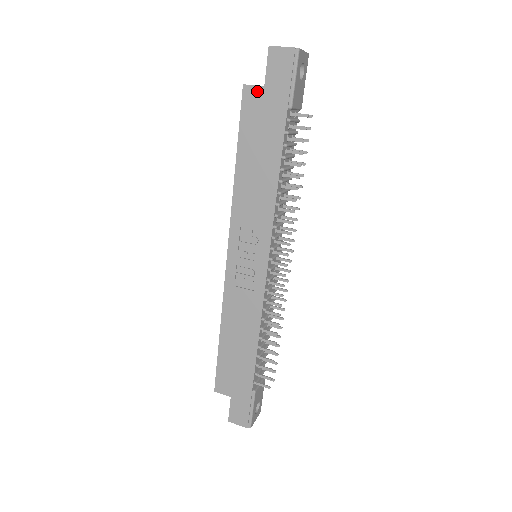
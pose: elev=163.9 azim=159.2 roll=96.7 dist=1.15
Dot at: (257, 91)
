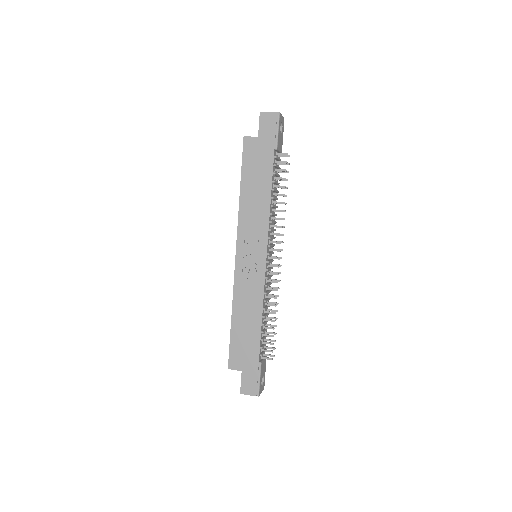
Dot at: (253, 140)
